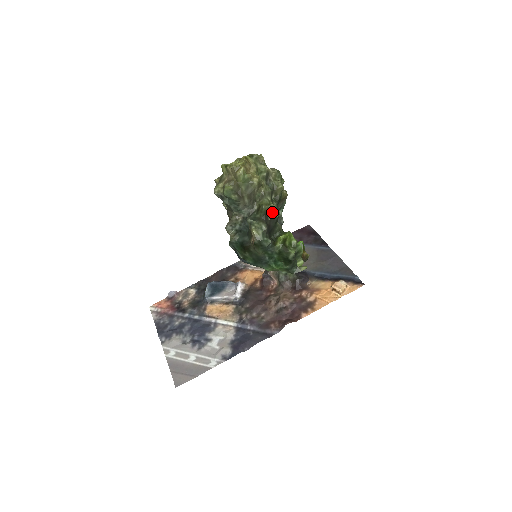
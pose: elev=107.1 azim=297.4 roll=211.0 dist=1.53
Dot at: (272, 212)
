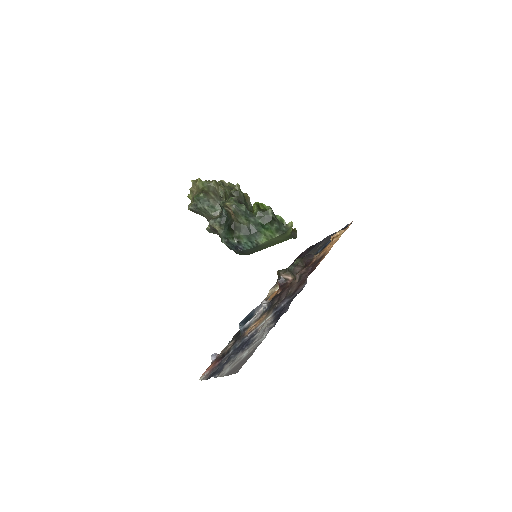
Dot at: (236, 192)
